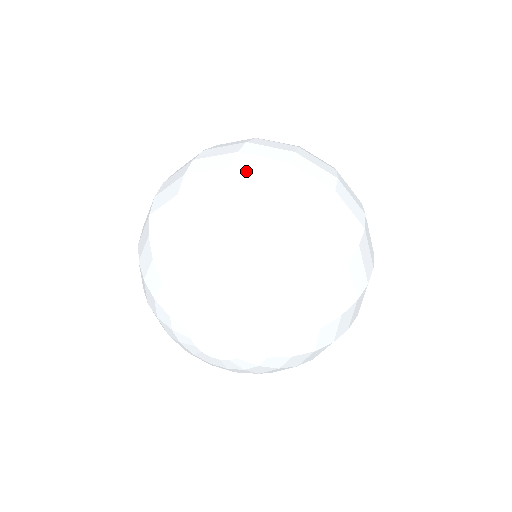
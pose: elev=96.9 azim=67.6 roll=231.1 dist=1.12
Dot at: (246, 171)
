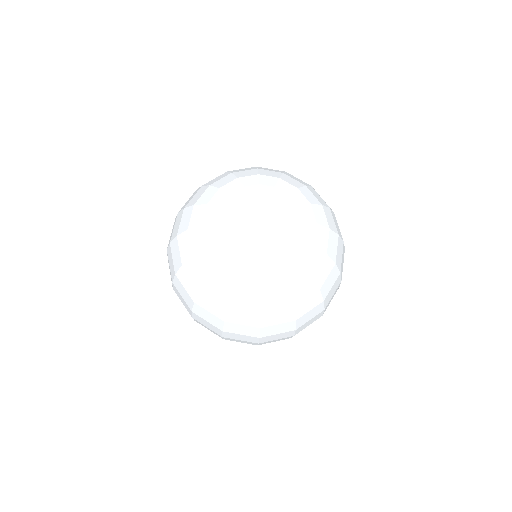
Dot at: occluded
